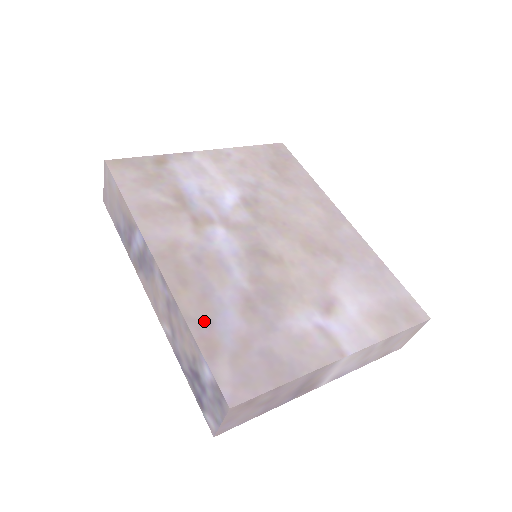
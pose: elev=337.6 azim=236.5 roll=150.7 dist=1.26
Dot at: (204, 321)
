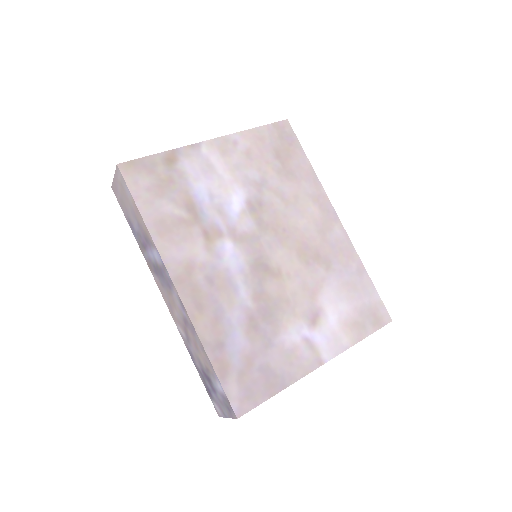
Dot at: (217, 344)
